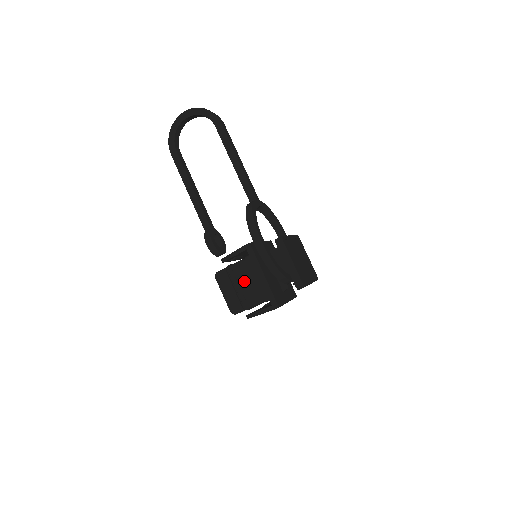
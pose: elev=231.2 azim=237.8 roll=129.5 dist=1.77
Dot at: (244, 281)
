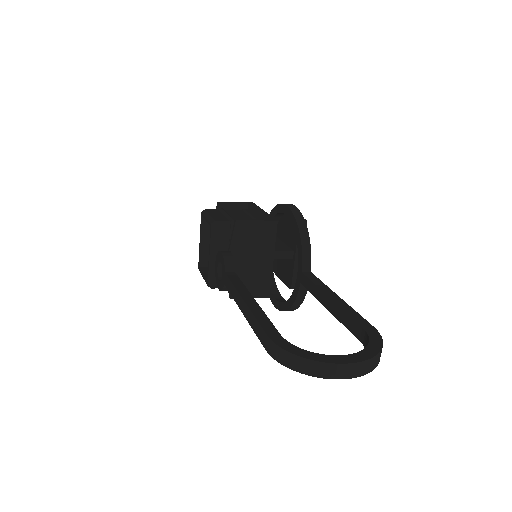
Dot at: occluded
